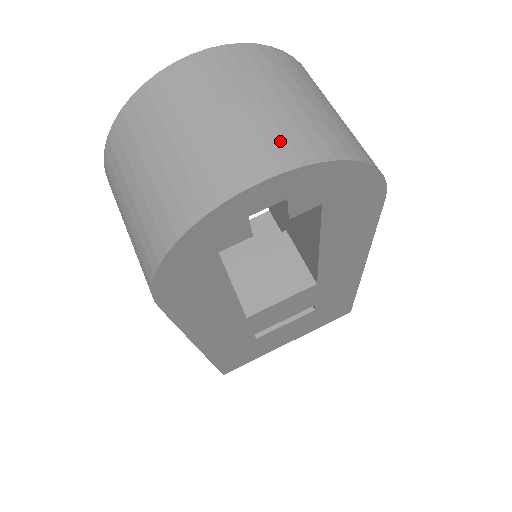
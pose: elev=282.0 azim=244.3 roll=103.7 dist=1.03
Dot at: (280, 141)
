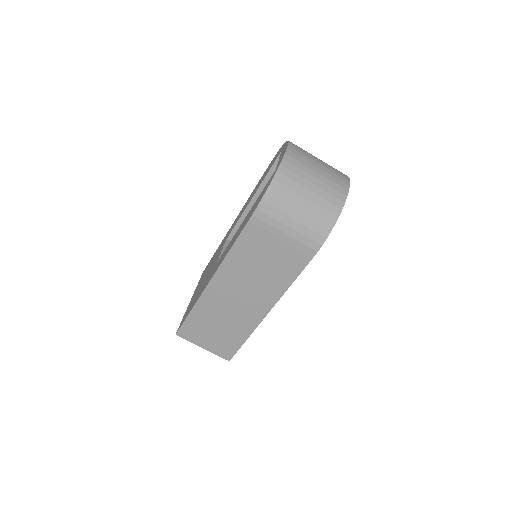
Dot at: (338, 171)
